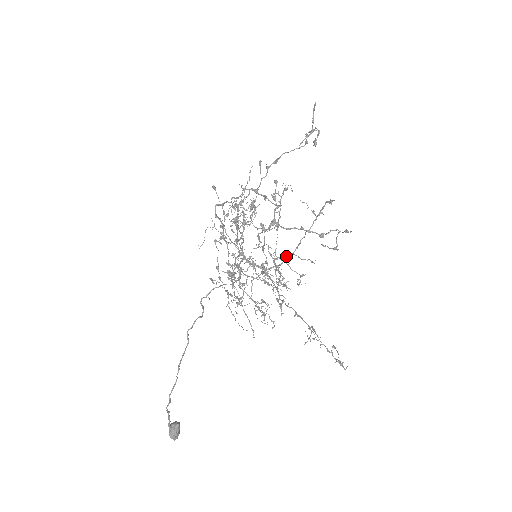
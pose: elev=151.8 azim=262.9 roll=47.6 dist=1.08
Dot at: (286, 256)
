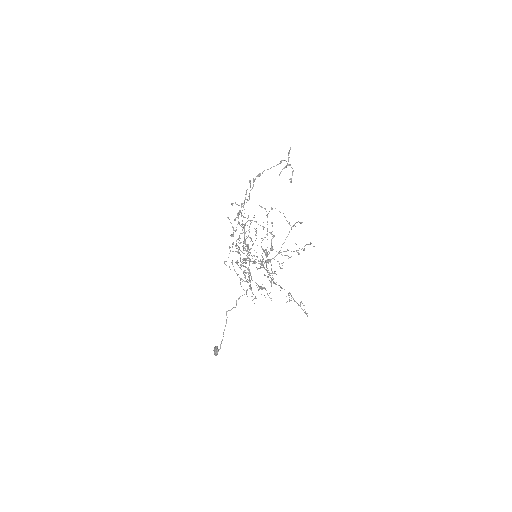
Dot at: occluded
